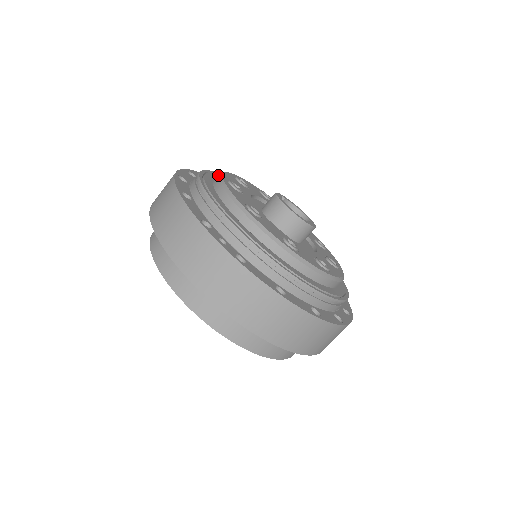
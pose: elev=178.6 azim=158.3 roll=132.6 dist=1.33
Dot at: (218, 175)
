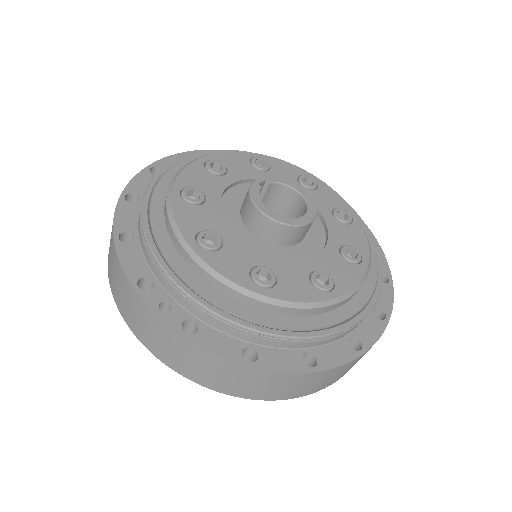
Dot at: (170, 184)
